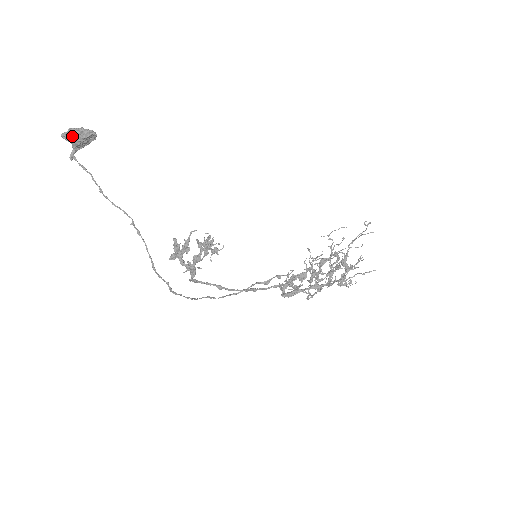
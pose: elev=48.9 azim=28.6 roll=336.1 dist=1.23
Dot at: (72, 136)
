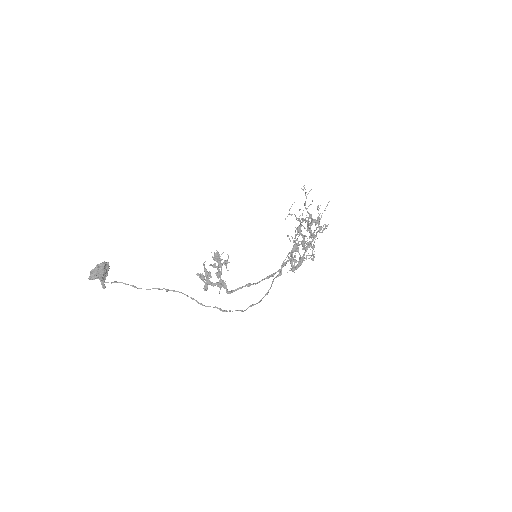
Dot at: (95, 273)
